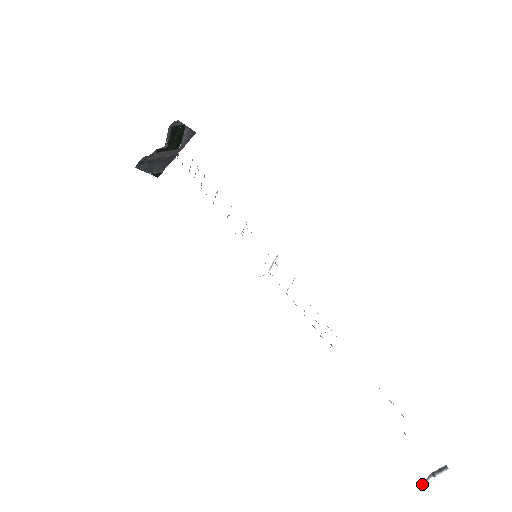
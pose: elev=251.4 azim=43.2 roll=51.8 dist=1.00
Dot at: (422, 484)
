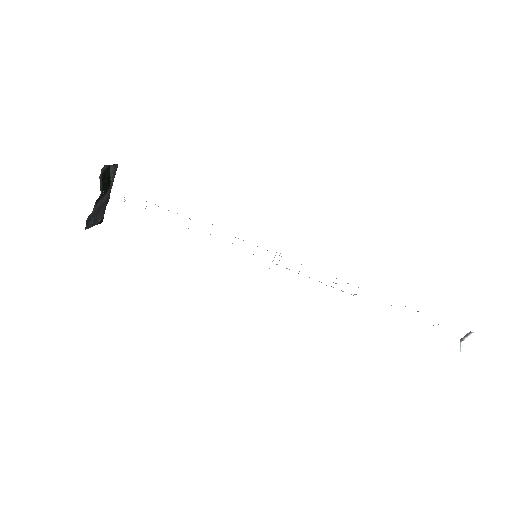
Dot at: (460, 351)
